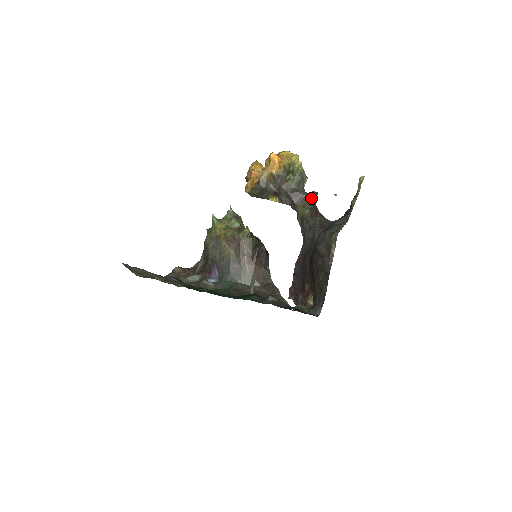
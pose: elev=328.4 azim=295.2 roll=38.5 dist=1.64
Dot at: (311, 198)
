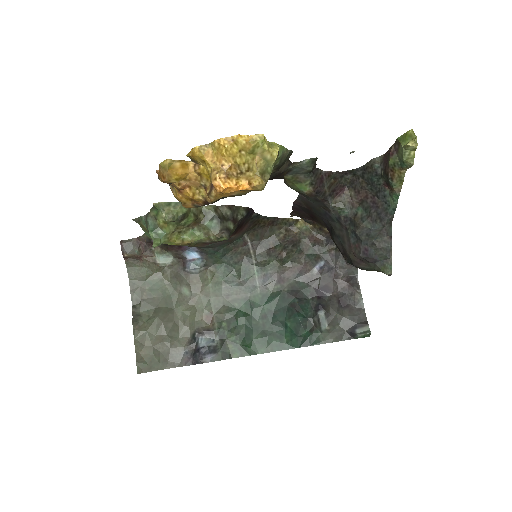
Dot at: (308, 171)
